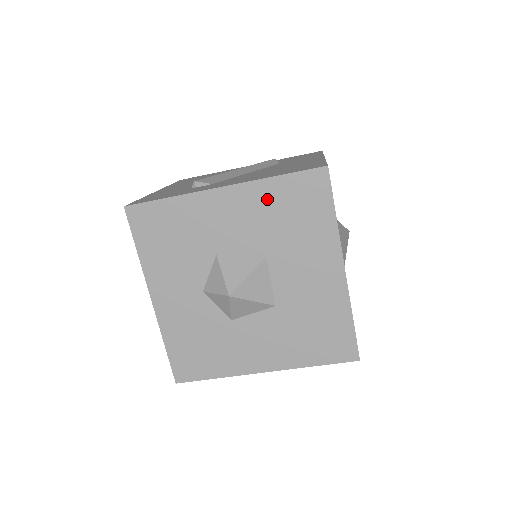
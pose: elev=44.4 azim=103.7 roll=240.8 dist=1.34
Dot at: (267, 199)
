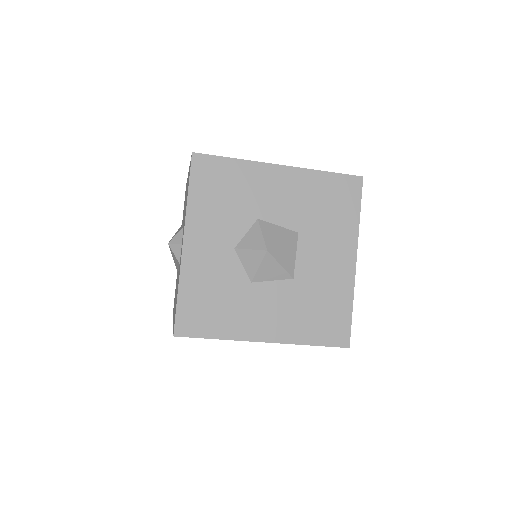
Dot at: (313, 186)
